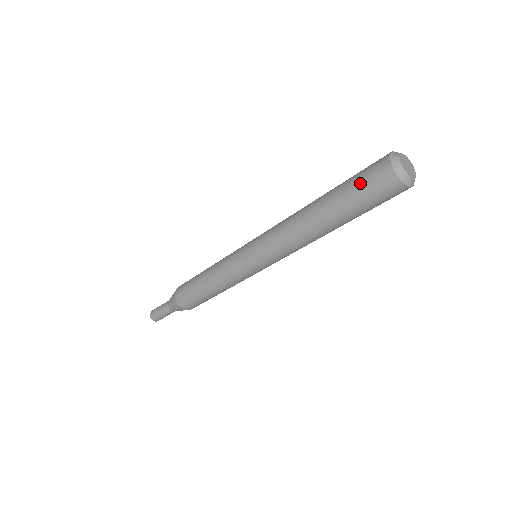
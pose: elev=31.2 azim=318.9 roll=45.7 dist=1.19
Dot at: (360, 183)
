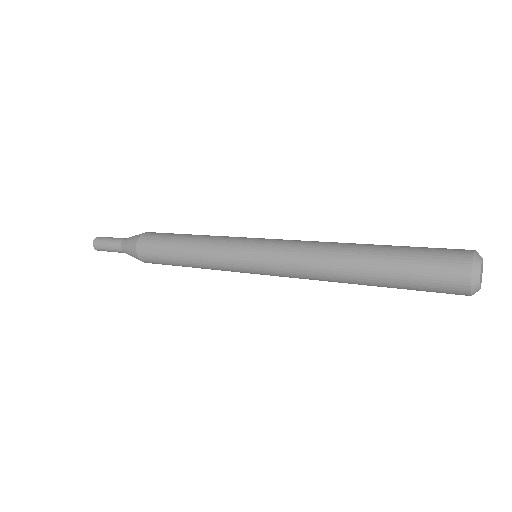
Dot at: (424, 271)
